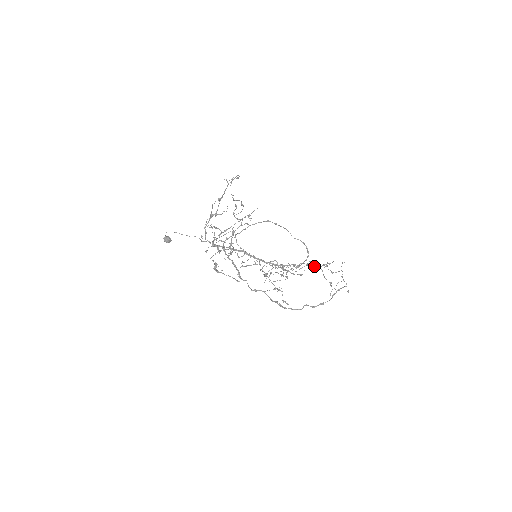
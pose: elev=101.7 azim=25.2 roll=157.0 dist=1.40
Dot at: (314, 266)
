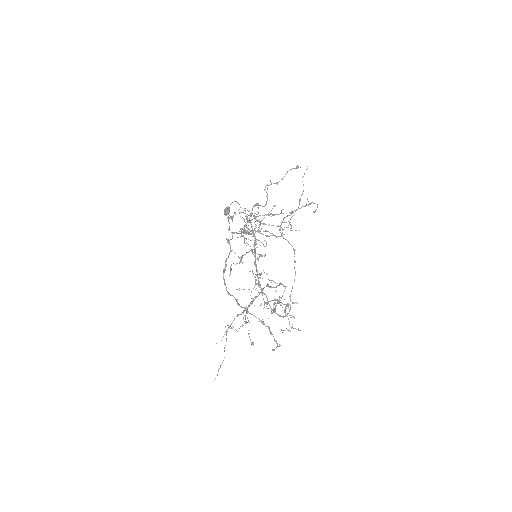
Dot at: (279, 302)
